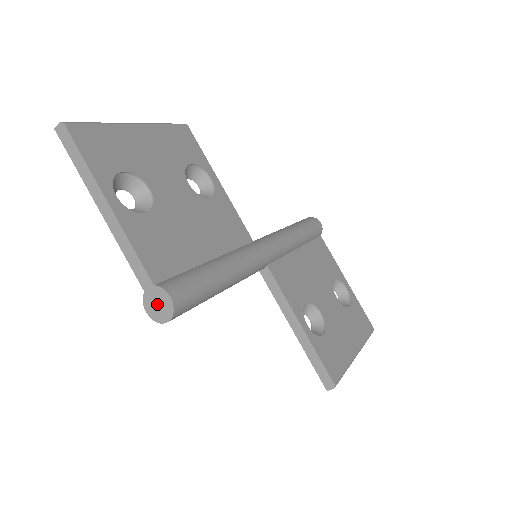
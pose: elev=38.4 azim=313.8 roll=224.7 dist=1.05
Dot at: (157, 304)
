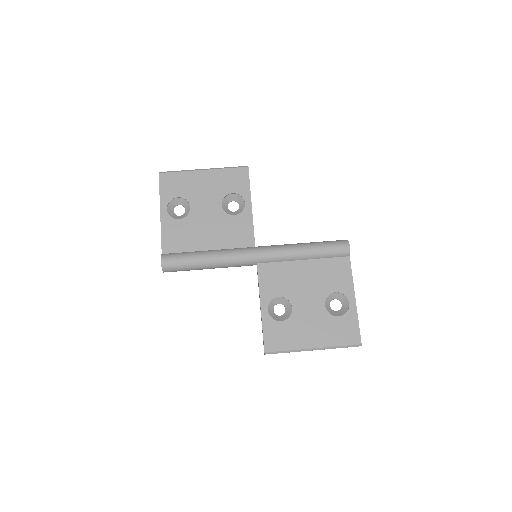
Dot at: occluded
